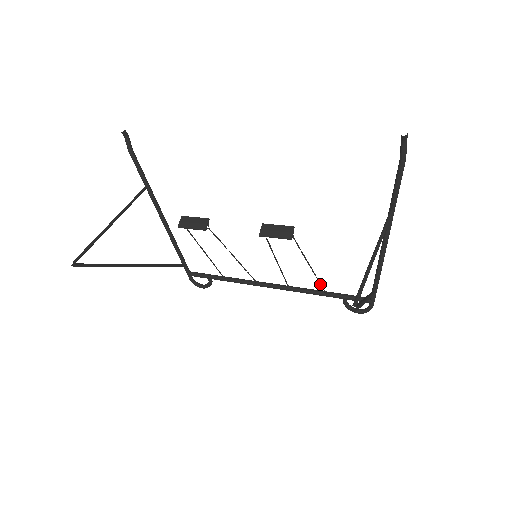
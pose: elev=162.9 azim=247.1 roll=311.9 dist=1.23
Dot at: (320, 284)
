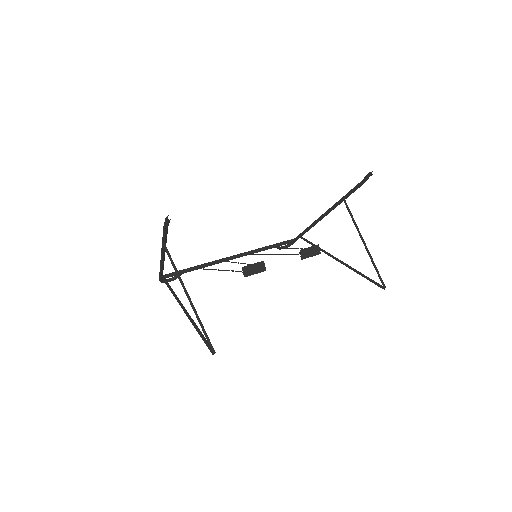
Dot at: occluded
